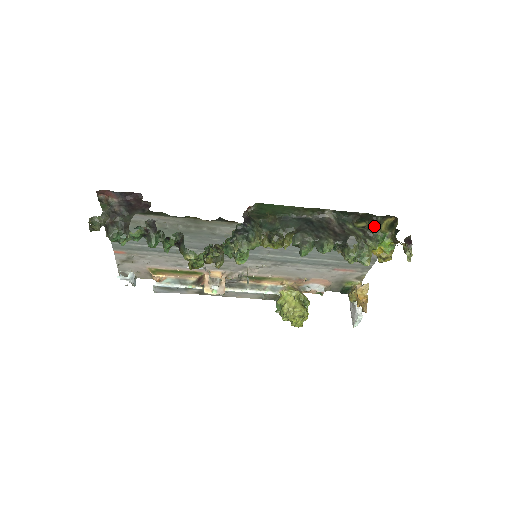
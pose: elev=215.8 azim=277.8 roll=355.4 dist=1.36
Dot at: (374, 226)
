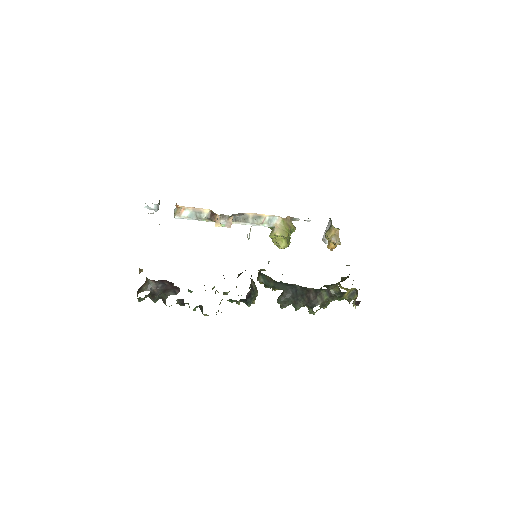
Dot at: (339, 295)
